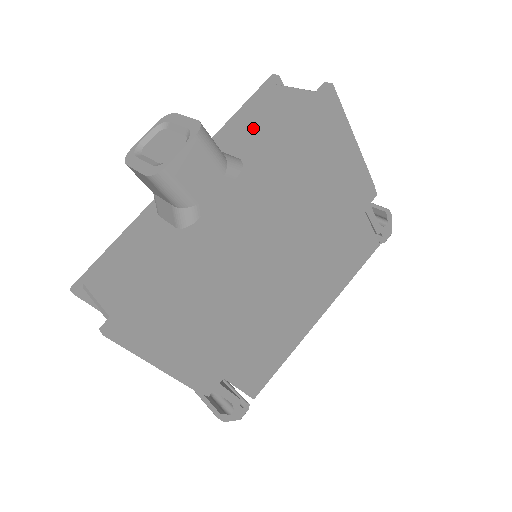
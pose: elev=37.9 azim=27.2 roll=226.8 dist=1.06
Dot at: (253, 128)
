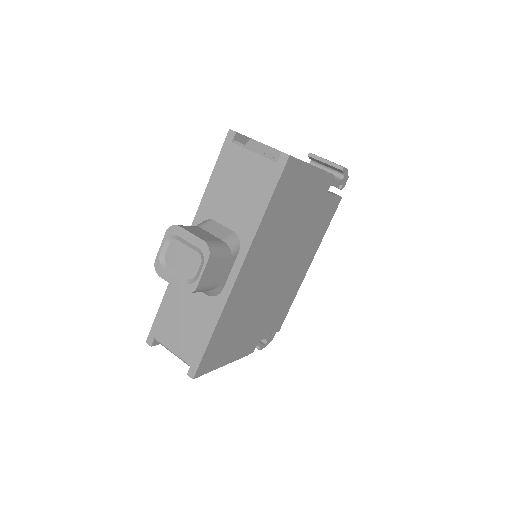
Dot at: (234, 198)
